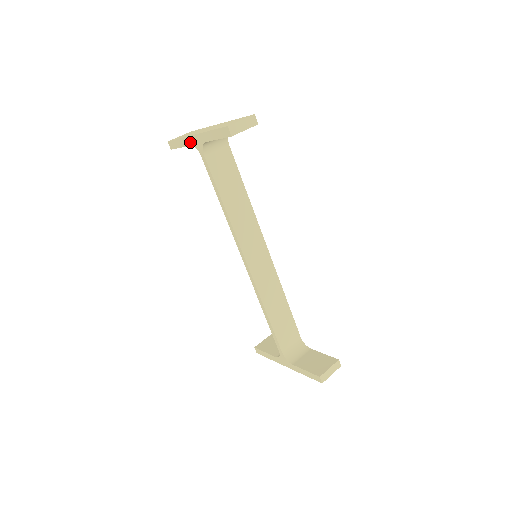
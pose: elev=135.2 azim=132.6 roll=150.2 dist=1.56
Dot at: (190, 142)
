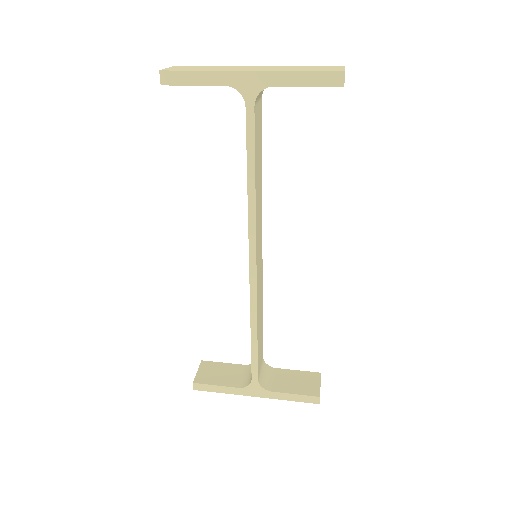
Dot at: (229, 80)
